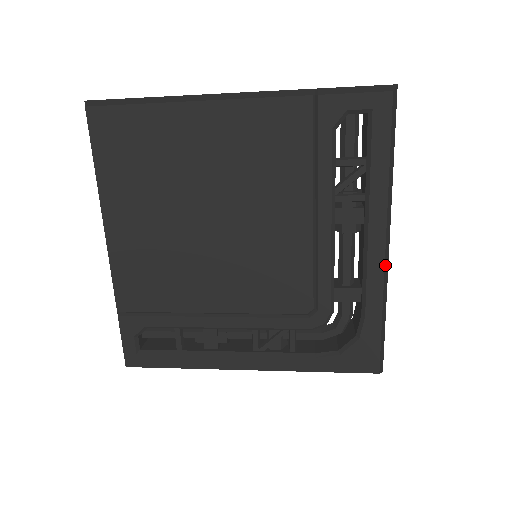
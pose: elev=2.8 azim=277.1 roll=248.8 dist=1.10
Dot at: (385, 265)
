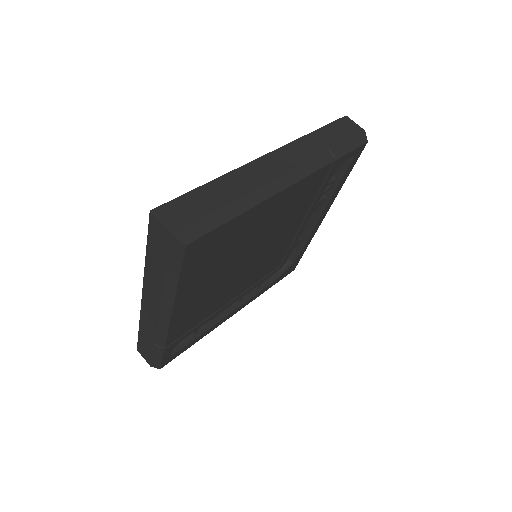
Dot at: (319, 224)
